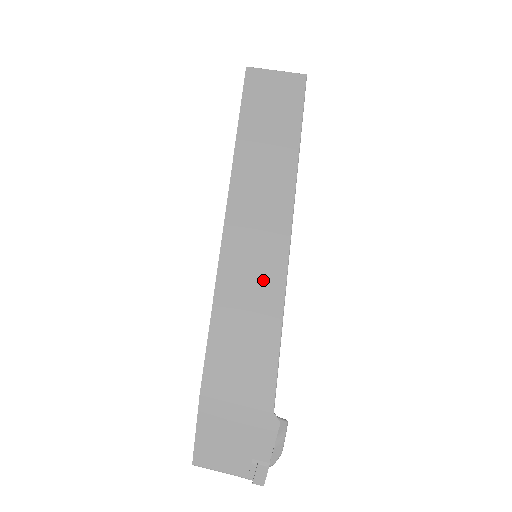
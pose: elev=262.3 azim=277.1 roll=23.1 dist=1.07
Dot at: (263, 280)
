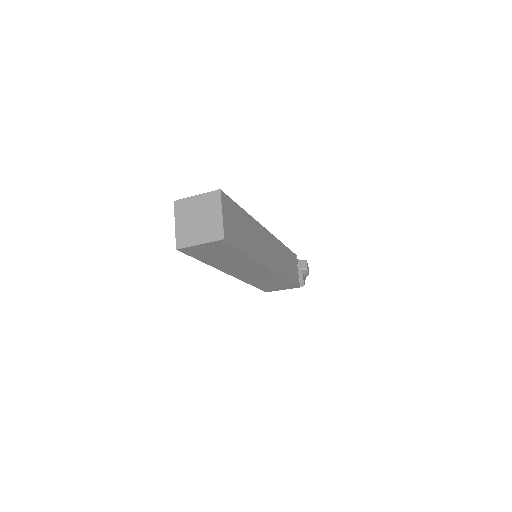
Dot at: (269, 278)
